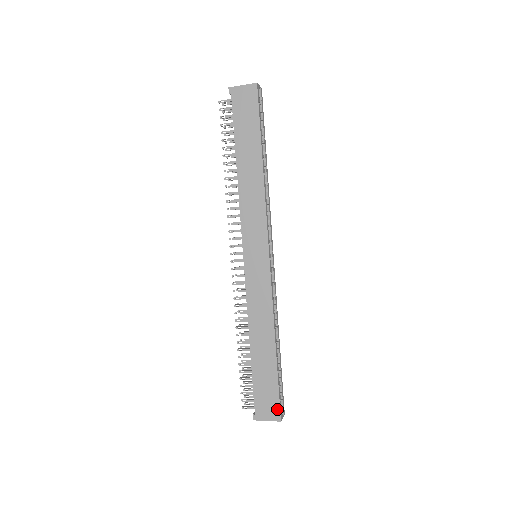
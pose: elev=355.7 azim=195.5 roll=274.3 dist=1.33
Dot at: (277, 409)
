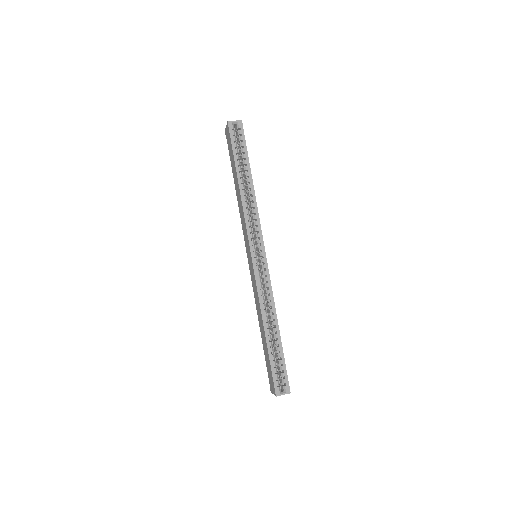
Dot at: (273, 385)
